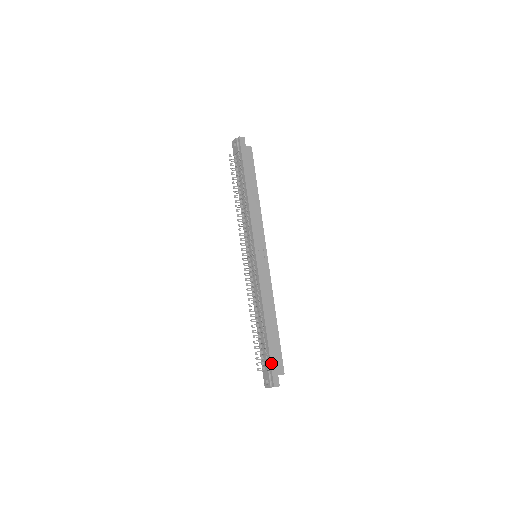
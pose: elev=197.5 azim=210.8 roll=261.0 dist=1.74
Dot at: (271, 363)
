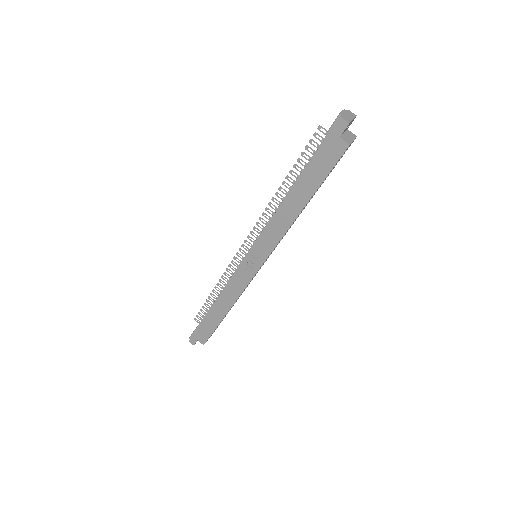
Dot at: (197, 329)
